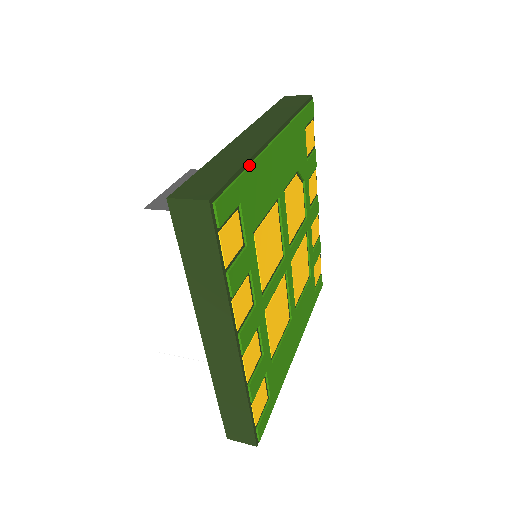
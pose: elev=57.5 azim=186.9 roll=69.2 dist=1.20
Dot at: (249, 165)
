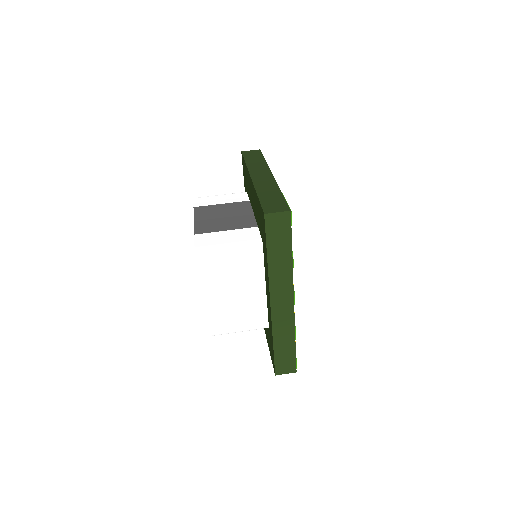
Dot at: occluded
